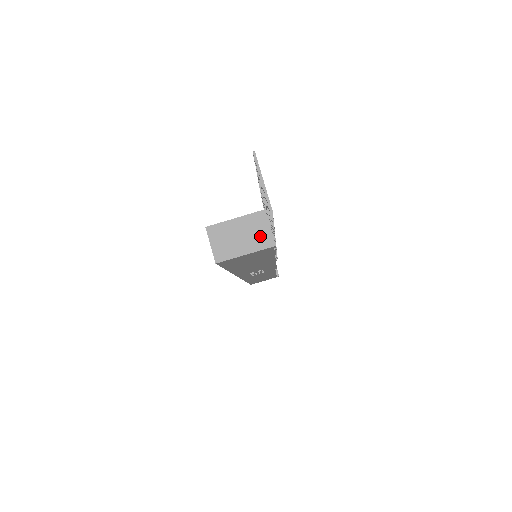
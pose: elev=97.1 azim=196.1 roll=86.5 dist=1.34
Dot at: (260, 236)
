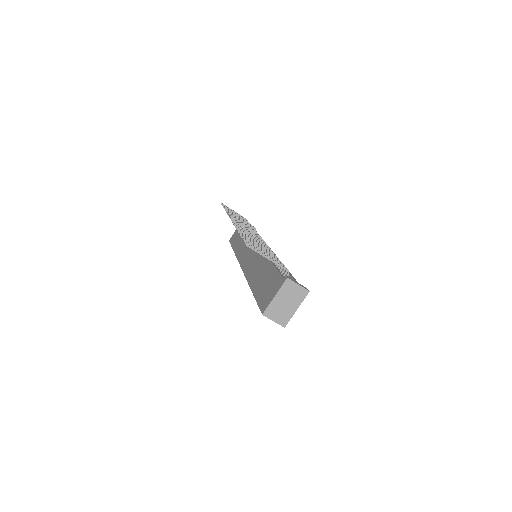
Dot at: (297, 294)
